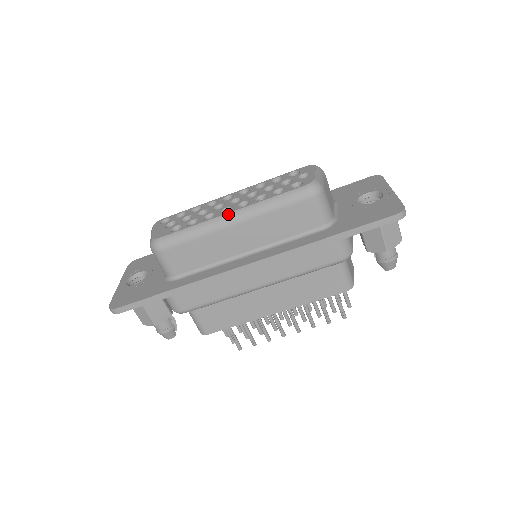
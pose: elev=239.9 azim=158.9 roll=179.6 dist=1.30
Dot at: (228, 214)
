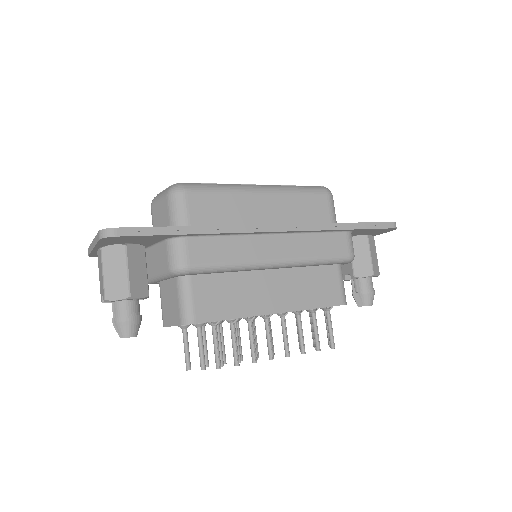
Dot at: (257, 185)
